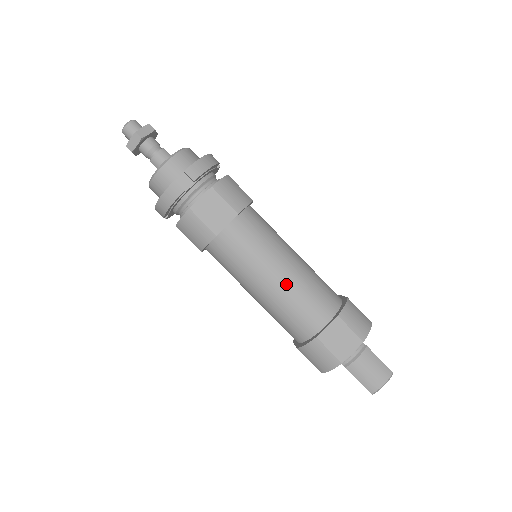
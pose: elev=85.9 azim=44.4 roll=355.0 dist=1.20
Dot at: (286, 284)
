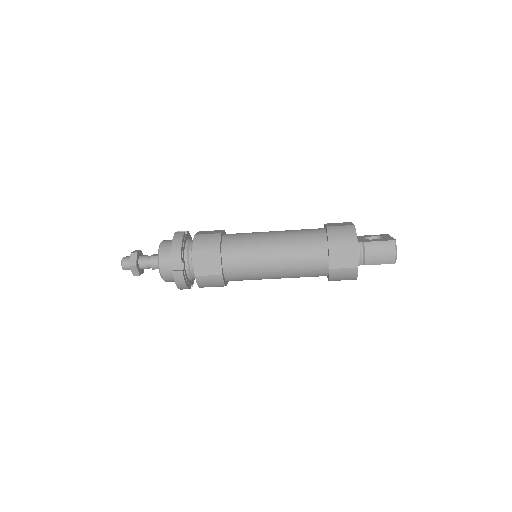
Dot at: (284, 259)
